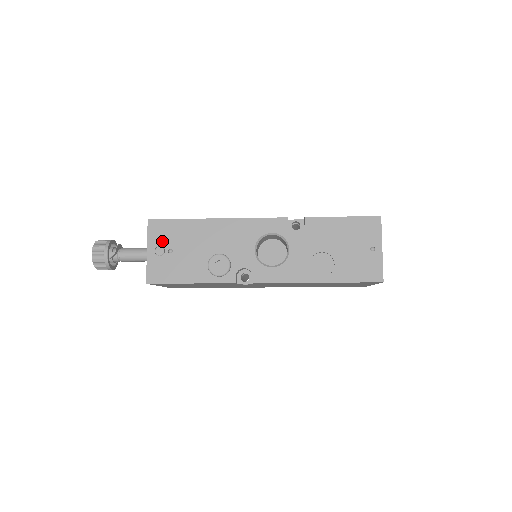
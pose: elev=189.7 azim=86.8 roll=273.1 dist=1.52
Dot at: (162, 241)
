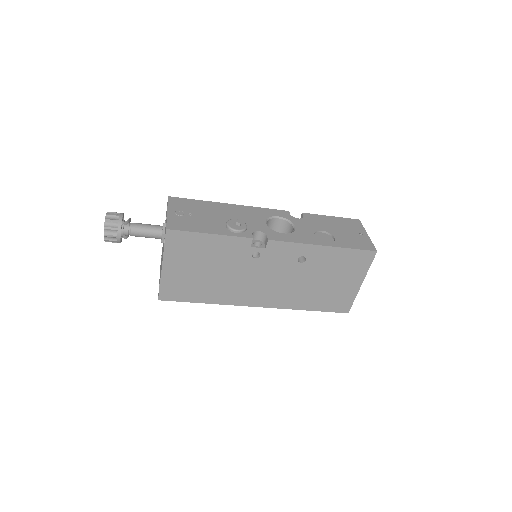
Dot at: (182, 208)
